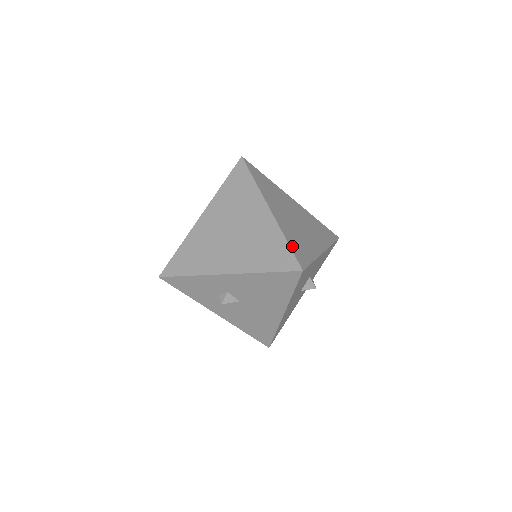
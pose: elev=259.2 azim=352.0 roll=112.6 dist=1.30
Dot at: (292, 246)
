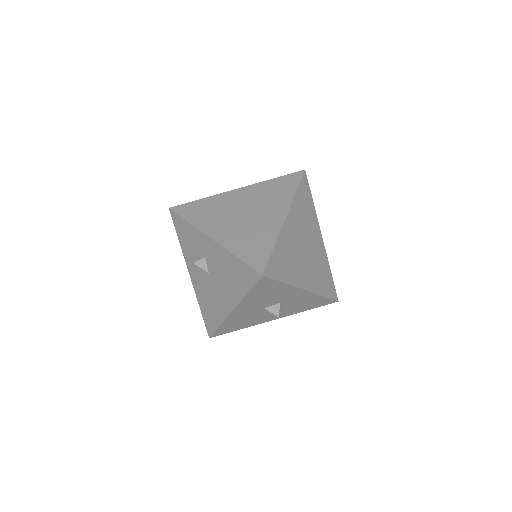
Dot at: (275, 254)
